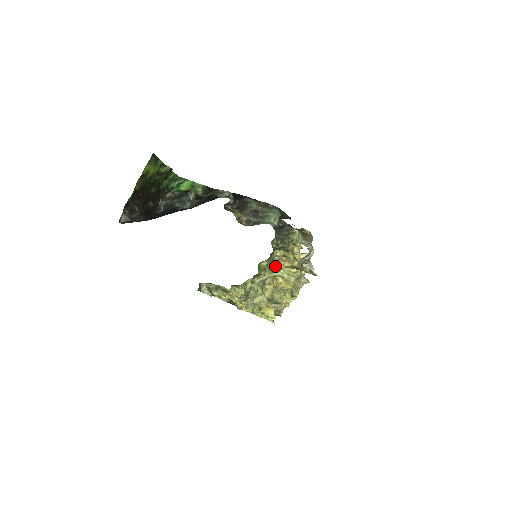
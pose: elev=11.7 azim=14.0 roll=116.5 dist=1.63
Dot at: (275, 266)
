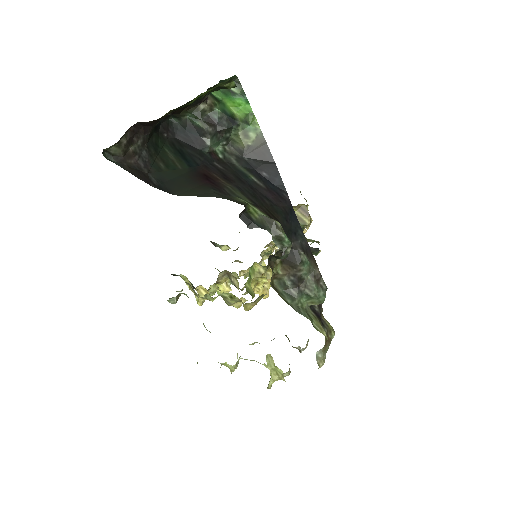
Dot at: (271, 358)
